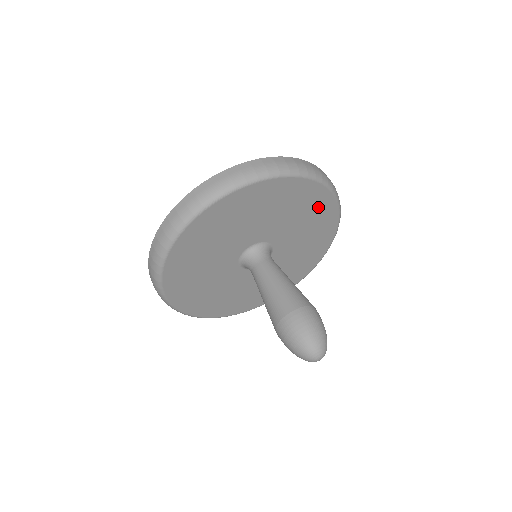
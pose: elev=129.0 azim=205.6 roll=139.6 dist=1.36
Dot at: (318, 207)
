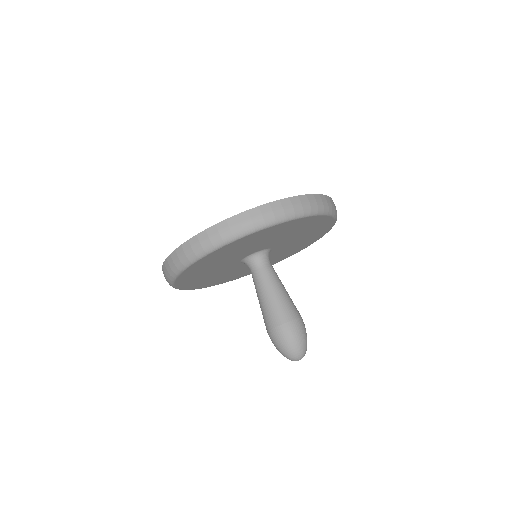
Dot at: (314, 237)
